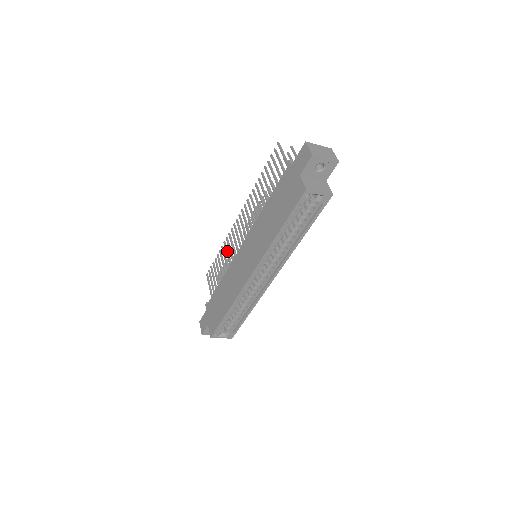
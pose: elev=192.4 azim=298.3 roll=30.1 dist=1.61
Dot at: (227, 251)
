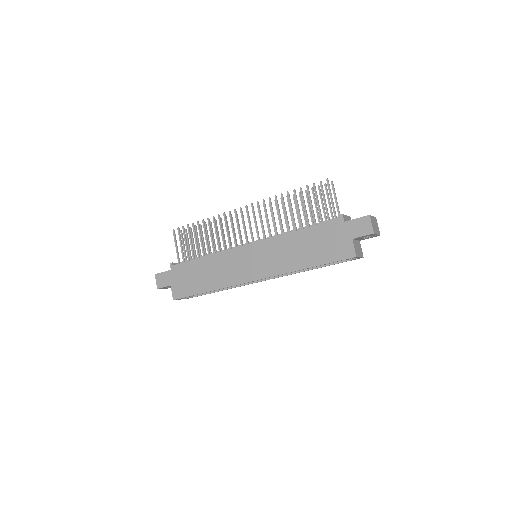
Dot at: (216, 229)
